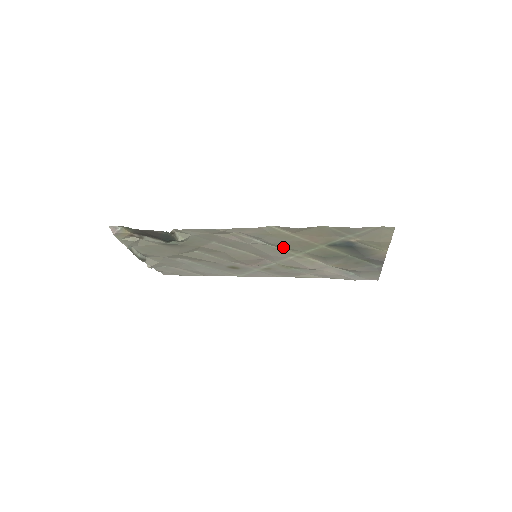
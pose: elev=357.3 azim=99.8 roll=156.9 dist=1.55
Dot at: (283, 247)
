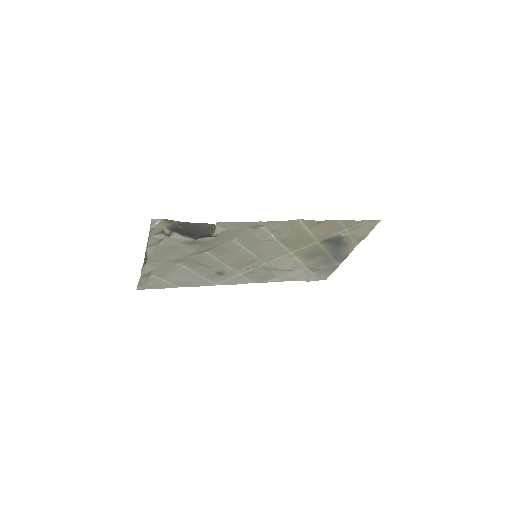
Dot at: (288, 244)
